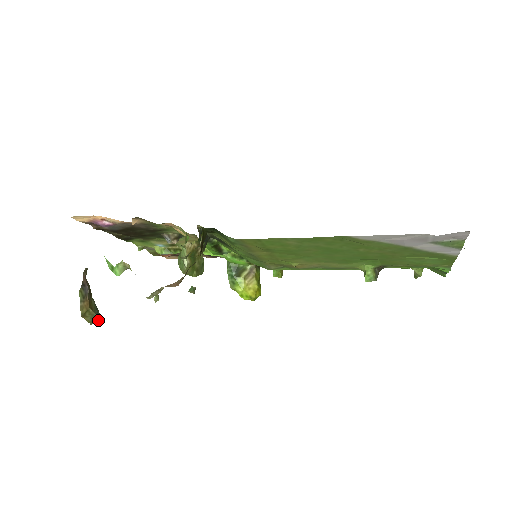
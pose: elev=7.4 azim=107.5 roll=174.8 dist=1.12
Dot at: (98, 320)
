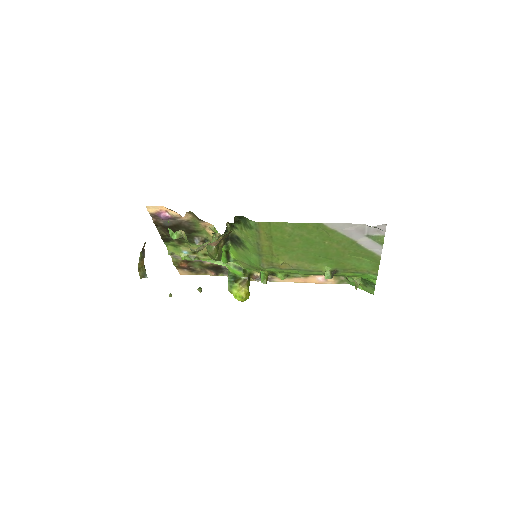
Dot at: (145, 277)
